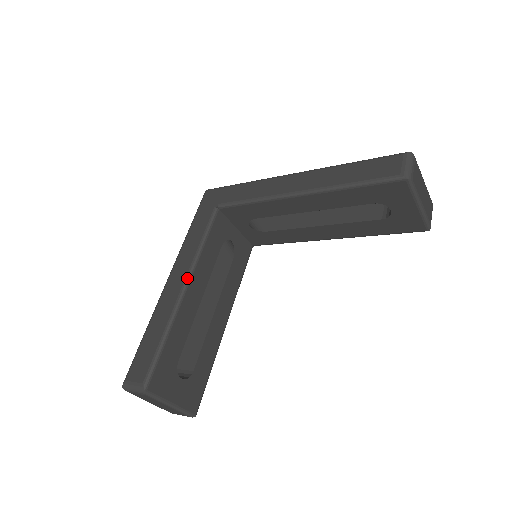
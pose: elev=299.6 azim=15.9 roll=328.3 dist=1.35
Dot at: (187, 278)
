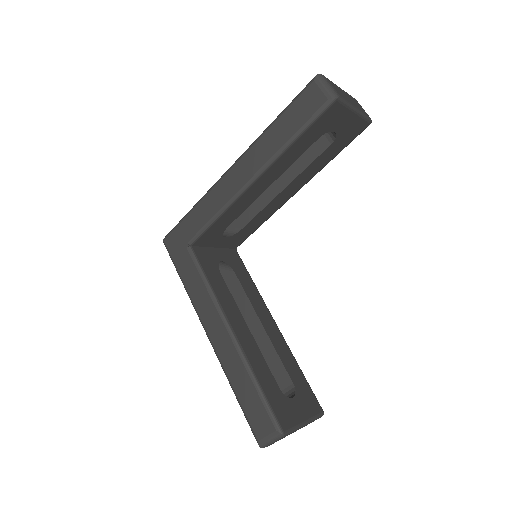
Dot at: (225, 322)
